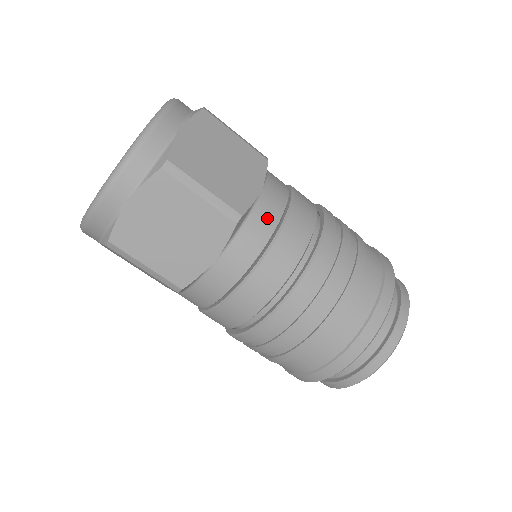
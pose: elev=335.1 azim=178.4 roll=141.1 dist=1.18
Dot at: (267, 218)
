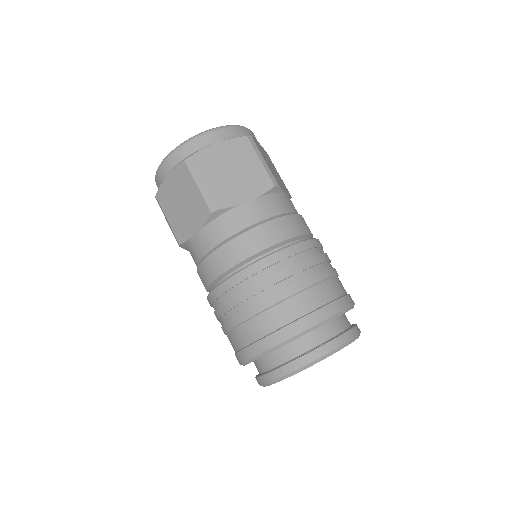
Dot at: (239, 221)
